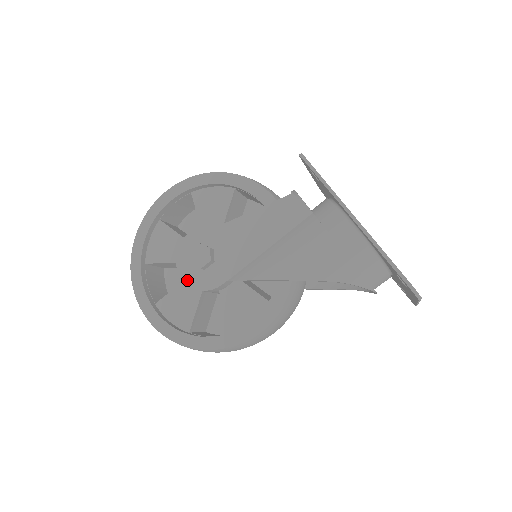
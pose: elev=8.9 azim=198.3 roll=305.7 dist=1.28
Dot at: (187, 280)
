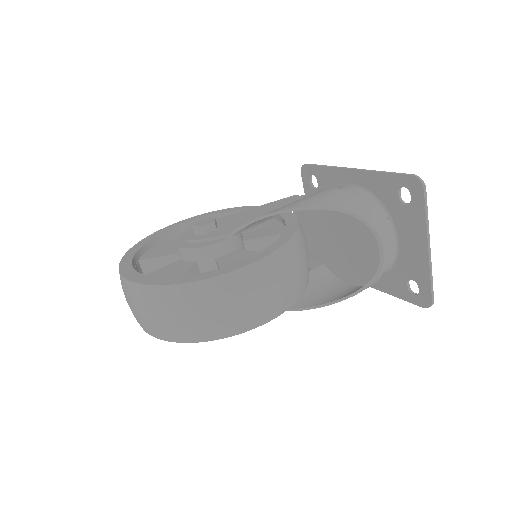
Dot at: (184, 246)
